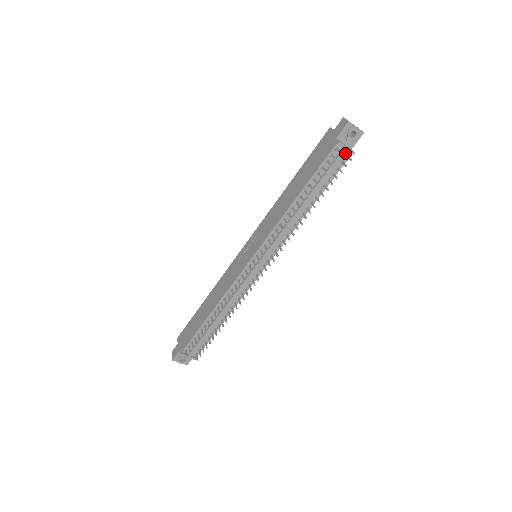
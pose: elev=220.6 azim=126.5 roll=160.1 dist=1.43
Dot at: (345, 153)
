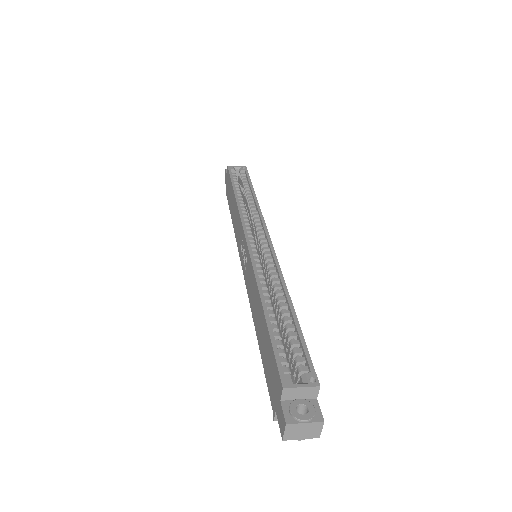
Dot at: occluded
